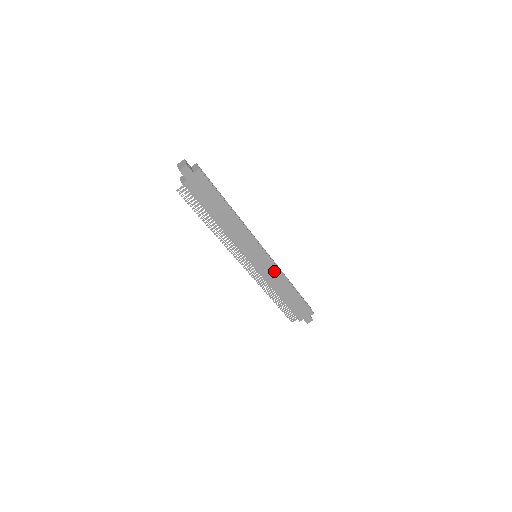
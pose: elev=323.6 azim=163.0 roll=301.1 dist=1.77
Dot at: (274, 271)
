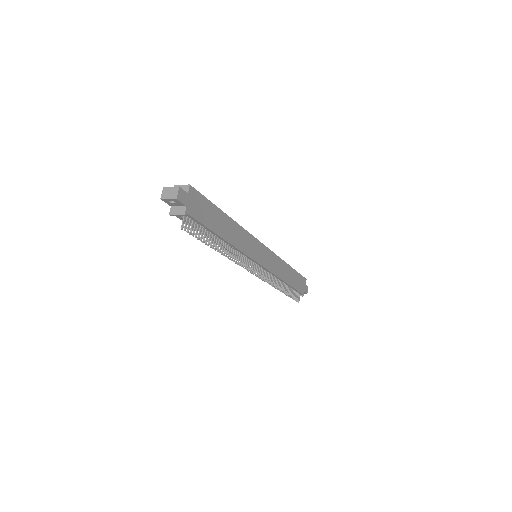
Dot at: (274, 259)
